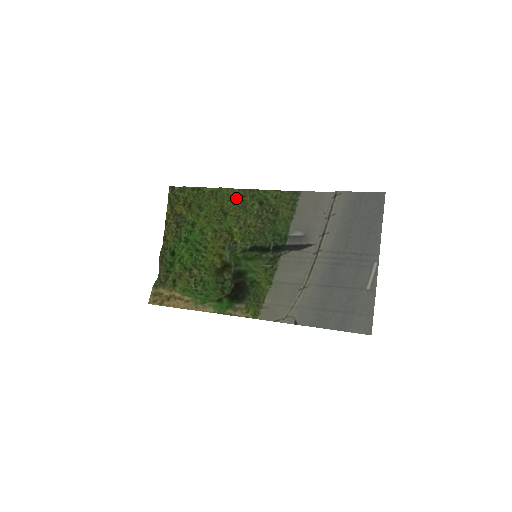
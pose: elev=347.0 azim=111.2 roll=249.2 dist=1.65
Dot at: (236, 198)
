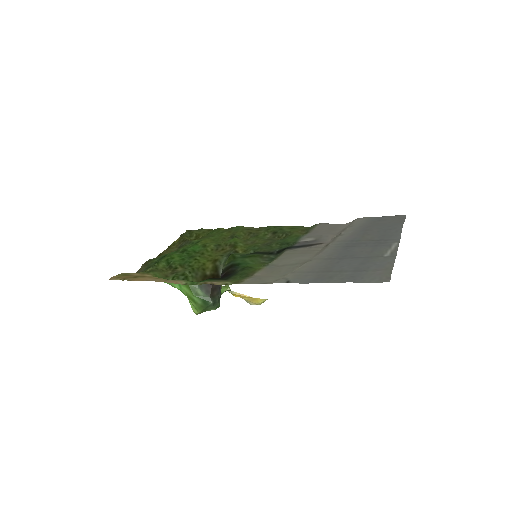
Dot at: (250, 231)
